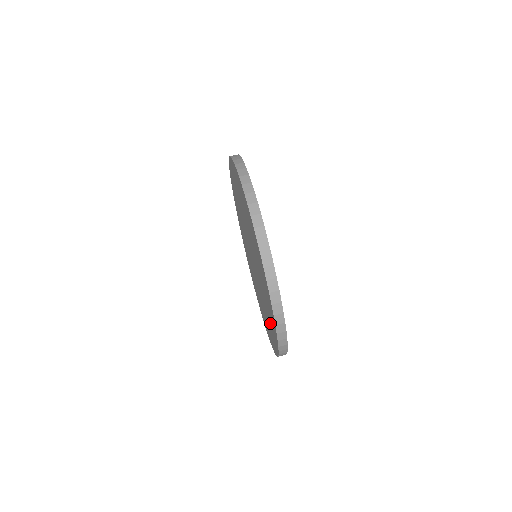
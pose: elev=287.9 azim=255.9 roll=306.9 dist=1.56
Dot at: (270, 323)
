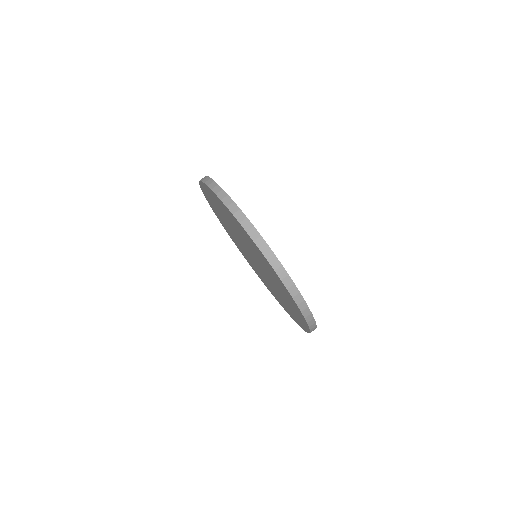
Dot at: (284, 292)
